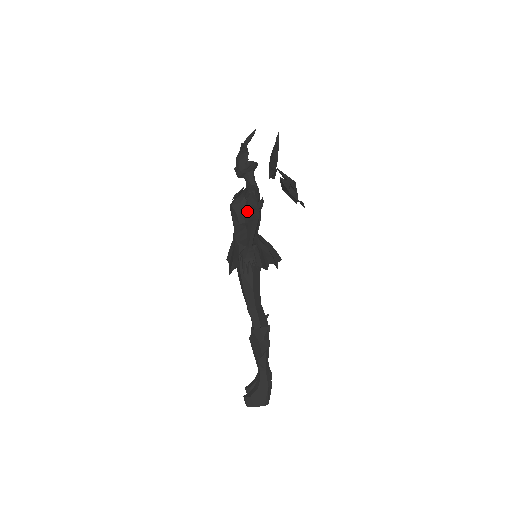
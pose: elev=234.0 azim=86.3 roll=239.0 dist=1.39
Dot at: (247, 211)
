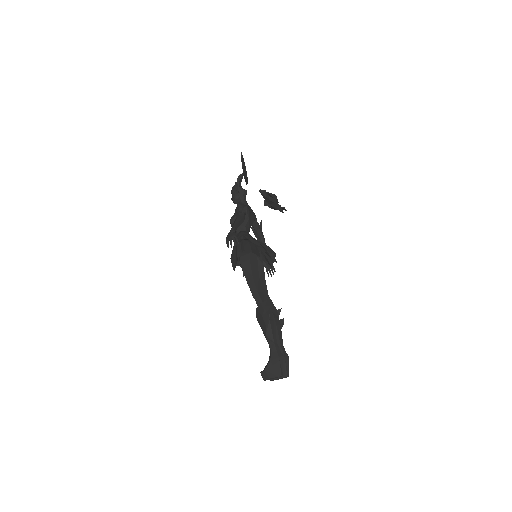
Dot at: occluded
